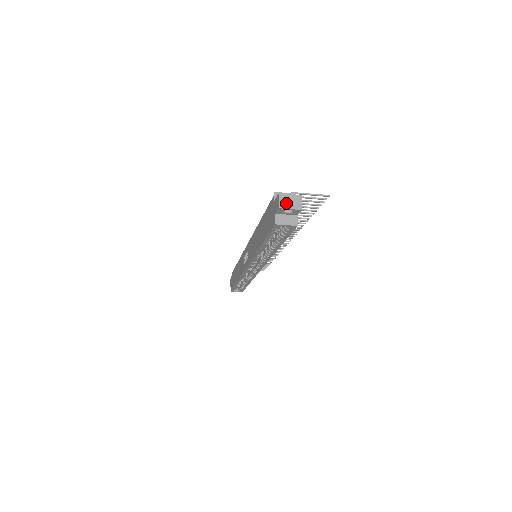
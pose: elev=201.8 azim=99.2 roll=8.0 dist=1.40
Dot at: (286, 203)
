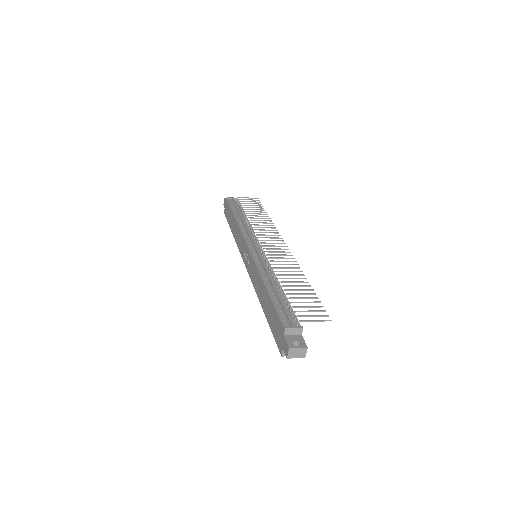
Dot at: (294, 354)
